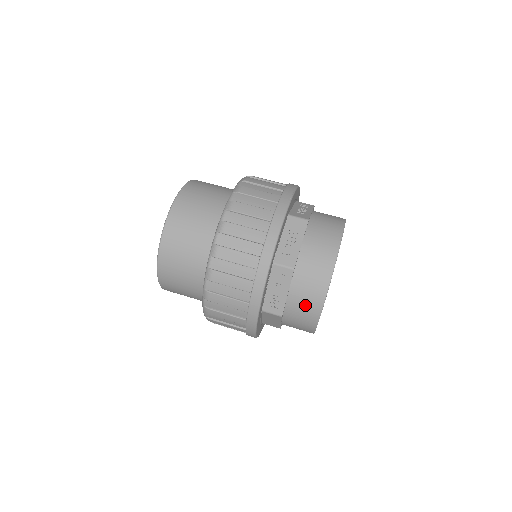
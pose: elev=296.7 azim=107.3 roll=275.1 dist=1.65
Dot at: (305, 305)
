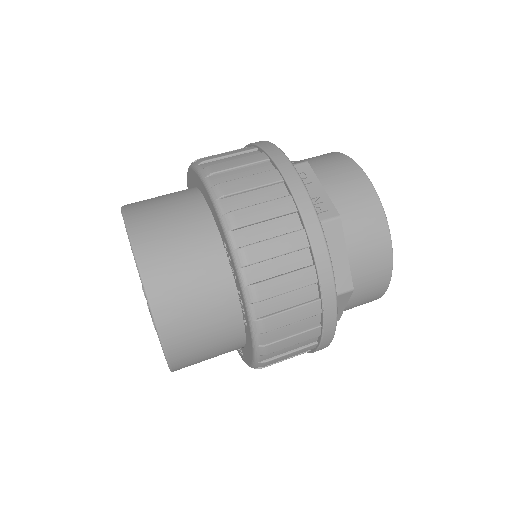
Dot at: (351, 190)
